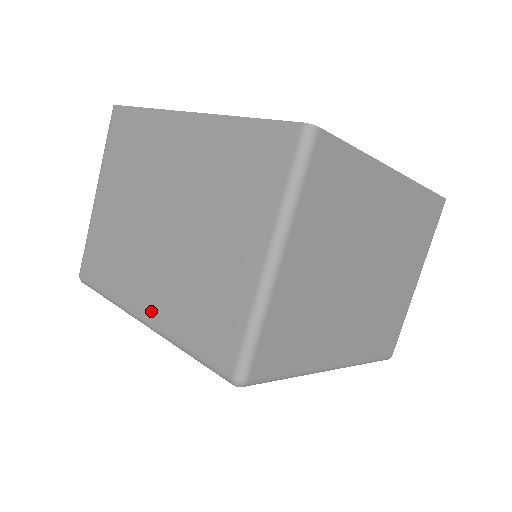
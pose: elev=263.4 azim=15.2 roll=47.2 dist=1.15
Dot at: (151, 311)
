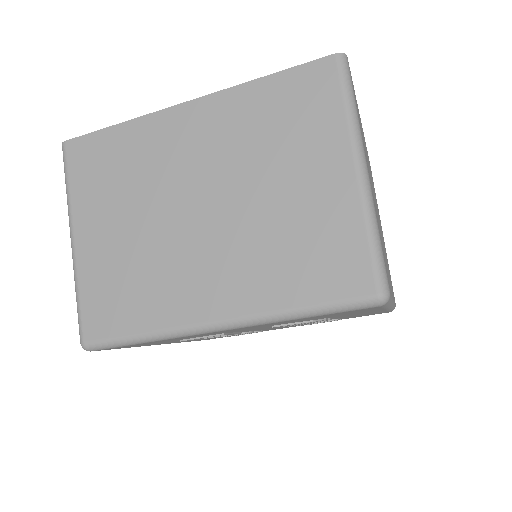
Dot at: (230, 305)
